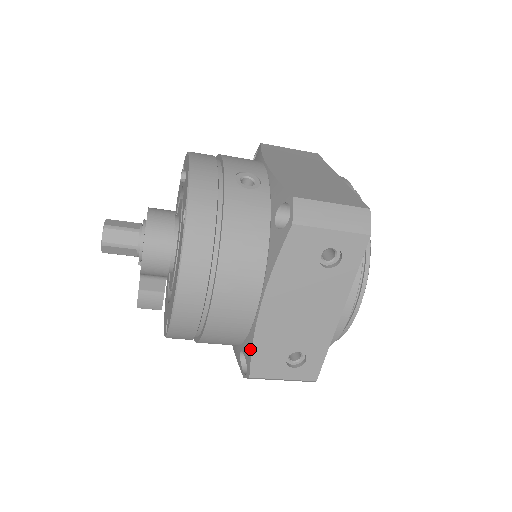
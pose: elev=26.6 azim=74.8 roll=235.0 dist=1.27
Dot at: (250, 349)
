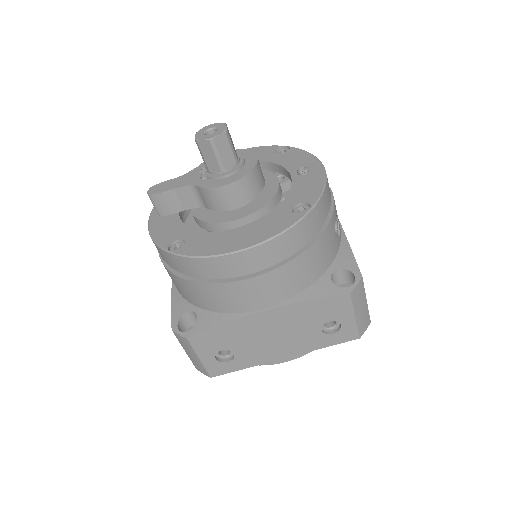
Dot at: (216, 323)
